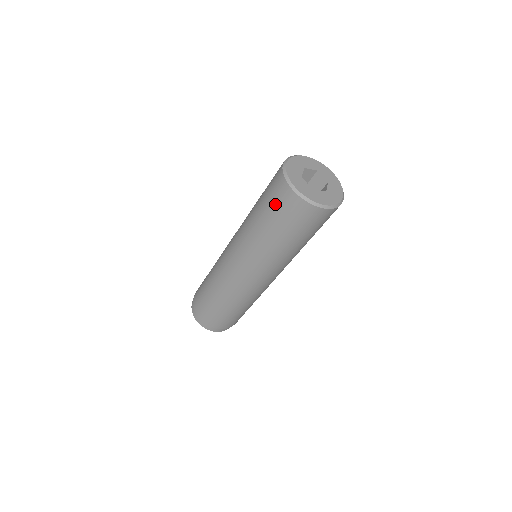
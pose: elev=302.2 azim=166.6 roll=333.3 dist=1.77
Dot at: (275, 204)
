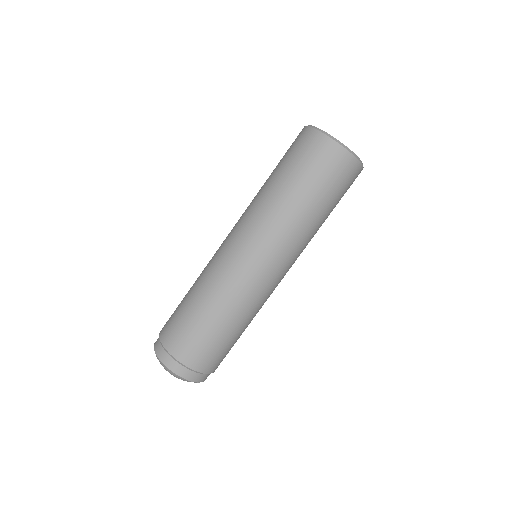
Dot at: (311, 162)
